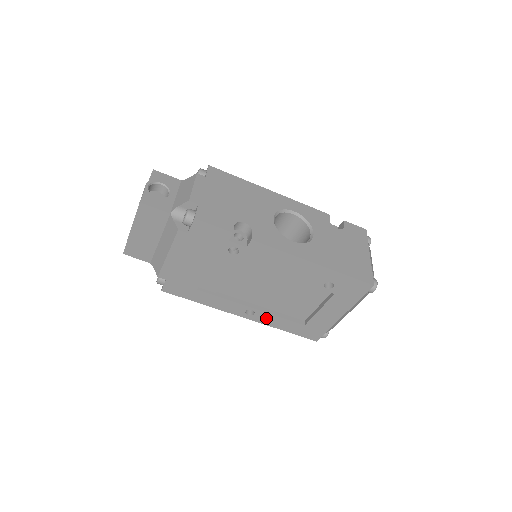
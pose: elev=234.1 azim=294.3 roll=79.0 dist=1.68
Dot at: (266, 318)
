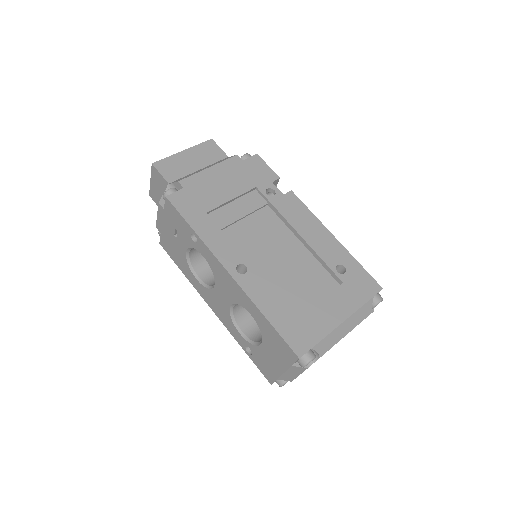
Dot at: (255, 287)
